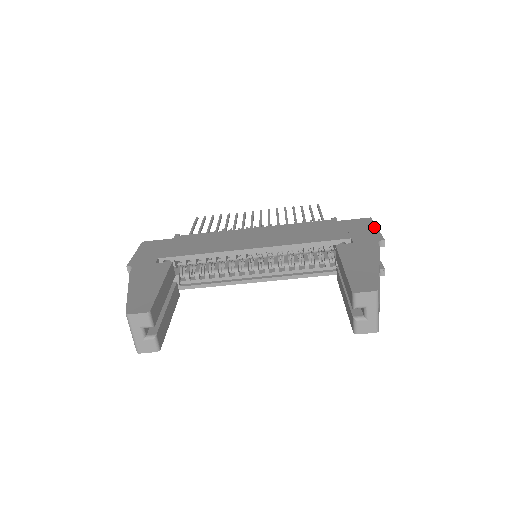
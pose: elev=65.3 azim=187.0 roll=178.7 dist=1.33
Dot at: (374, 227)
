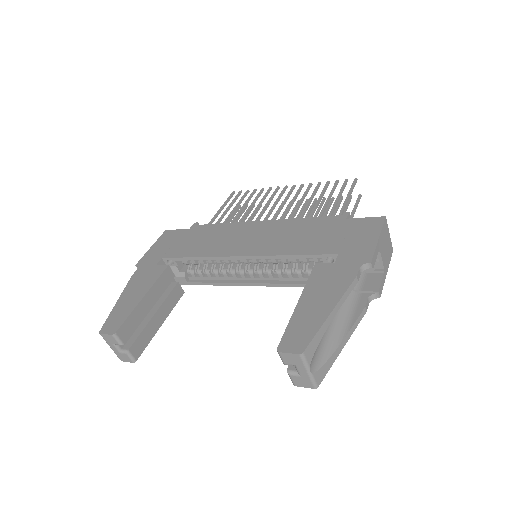
Dot at: (376, 236)
